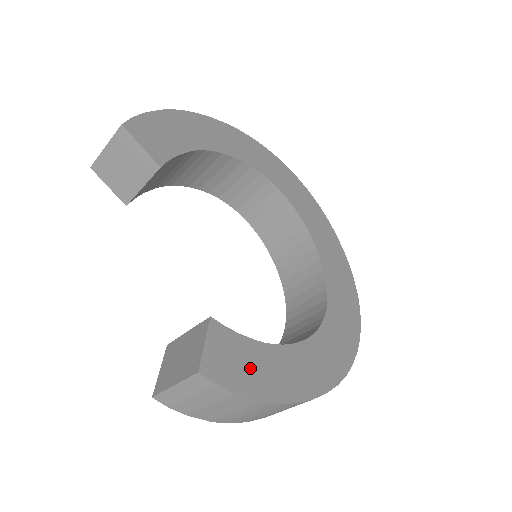
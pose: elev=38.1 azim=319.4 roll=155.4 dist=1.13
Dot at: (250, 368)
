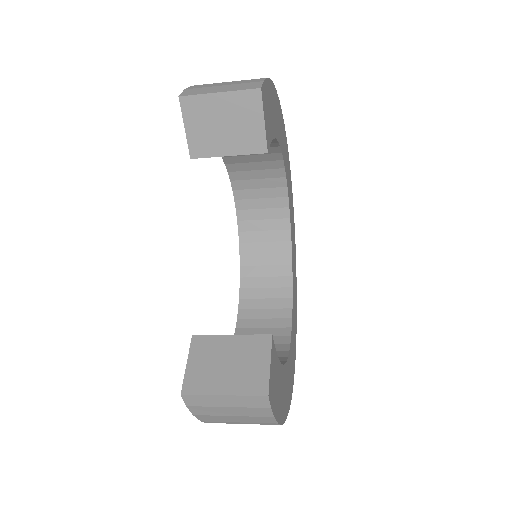
Dot at: (278, 390)
